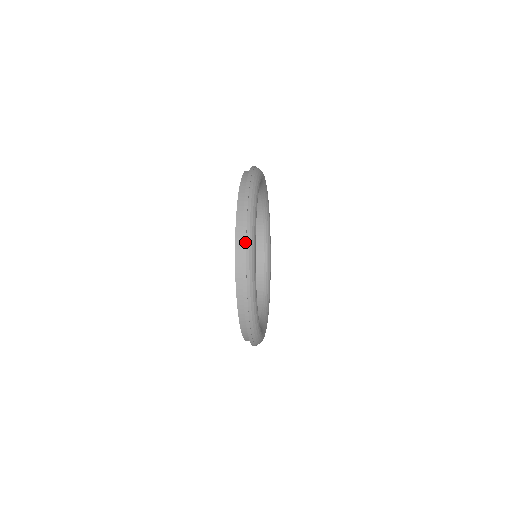
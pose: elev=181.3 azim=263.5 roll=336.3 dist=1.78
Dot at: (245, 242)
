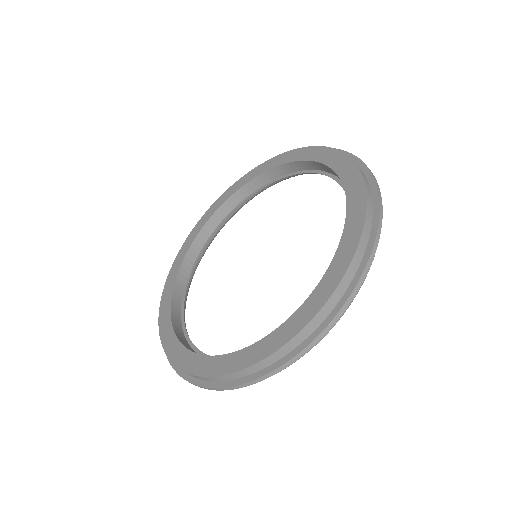
Dot at: (352, 155)
